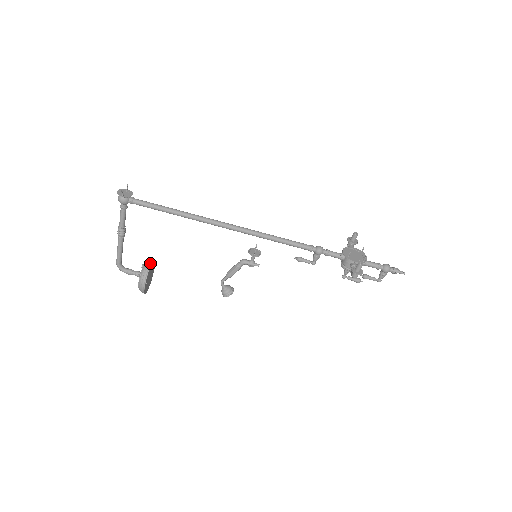
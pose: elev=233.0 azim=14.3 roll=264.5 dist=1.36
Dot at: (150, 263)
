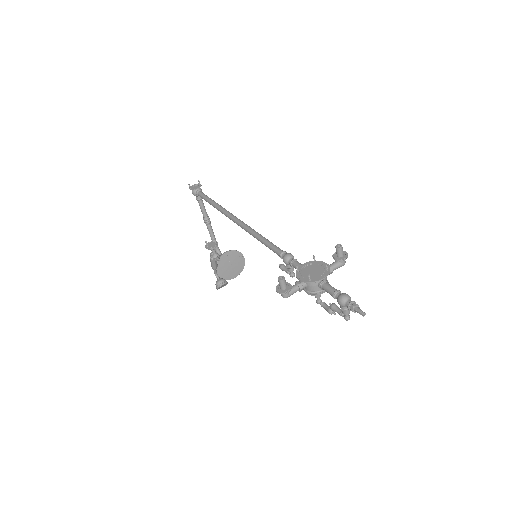
Dot at: (226, 252)
